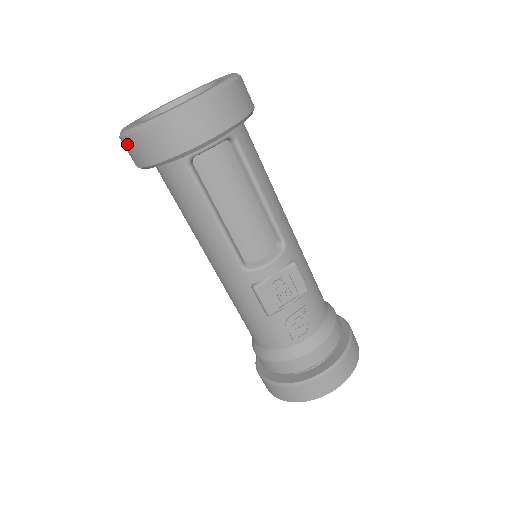
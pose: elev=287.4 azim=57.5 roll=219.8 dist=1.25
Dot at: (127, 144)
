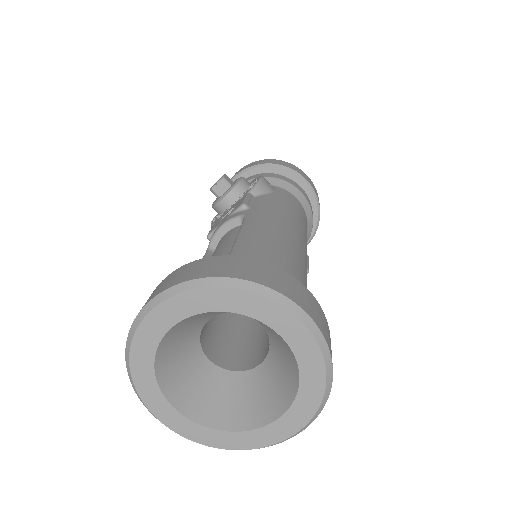
Dot at: occluded
